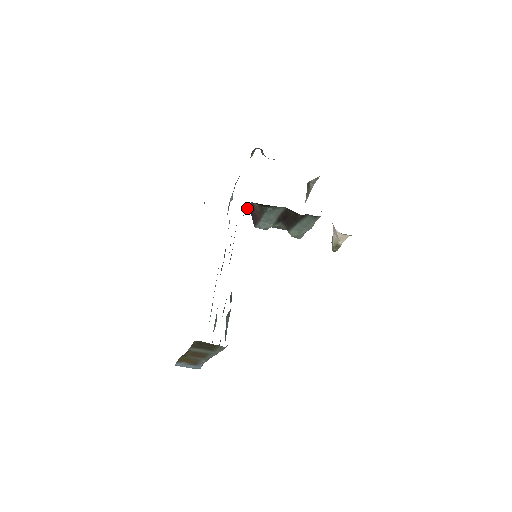
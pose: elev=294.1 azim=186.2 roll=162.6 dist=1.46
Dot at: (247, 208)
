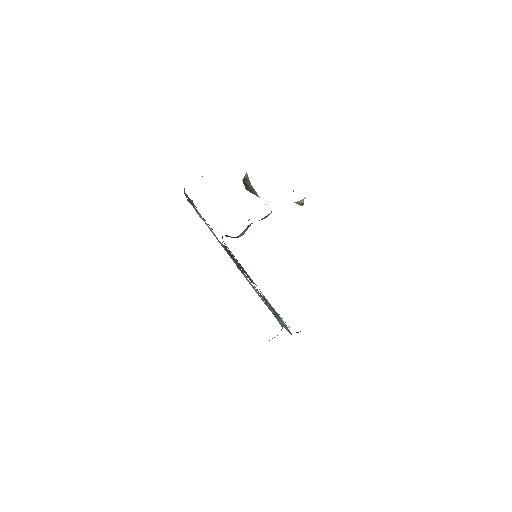
Dot at: (222, 238)
